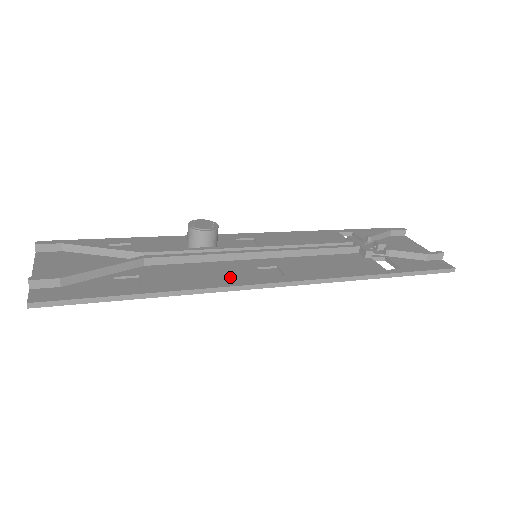
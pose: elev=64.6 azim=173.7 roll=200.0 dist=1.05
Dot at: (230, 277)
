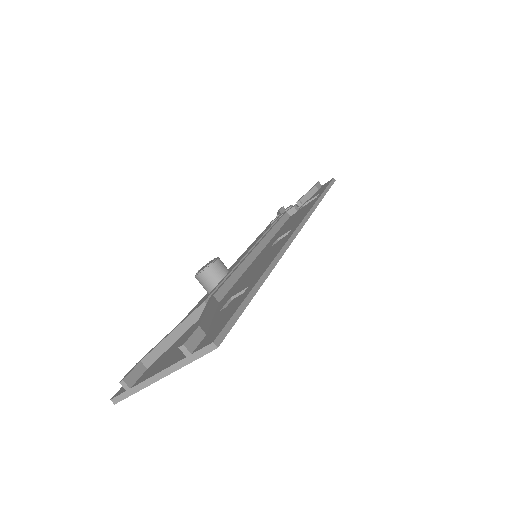
Dot at: (273, 251)
